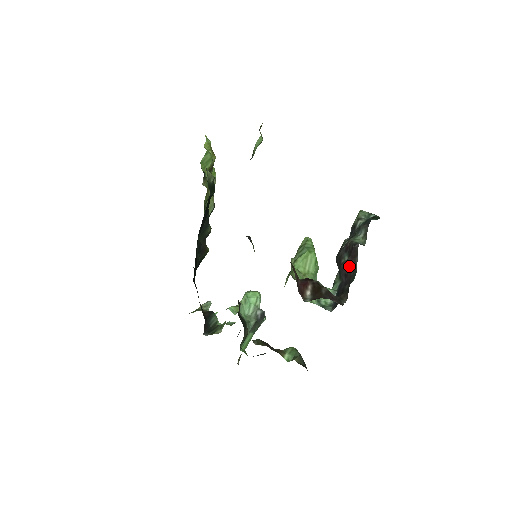
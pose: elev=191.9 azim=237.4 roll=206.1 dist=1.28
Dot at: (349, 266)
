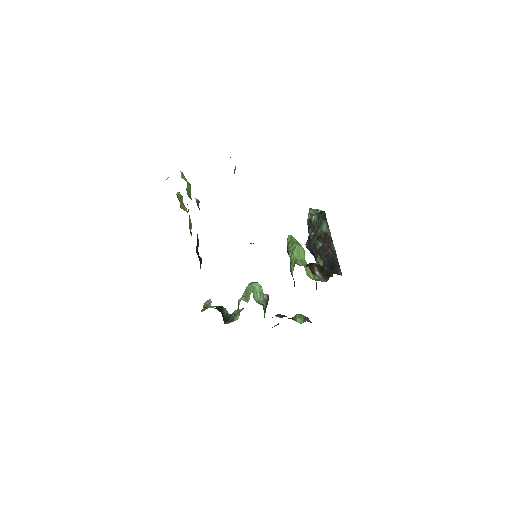
Dot at: (327, 249)
